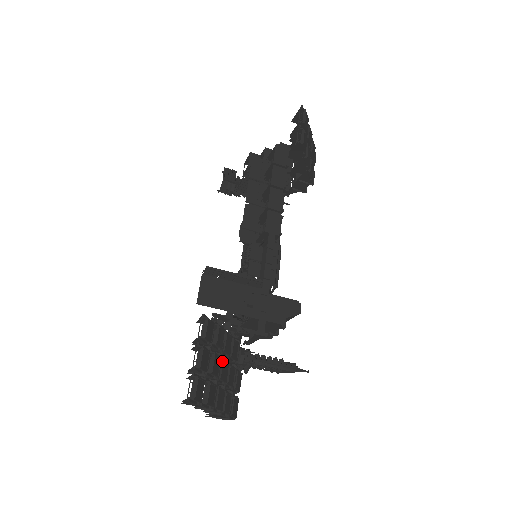
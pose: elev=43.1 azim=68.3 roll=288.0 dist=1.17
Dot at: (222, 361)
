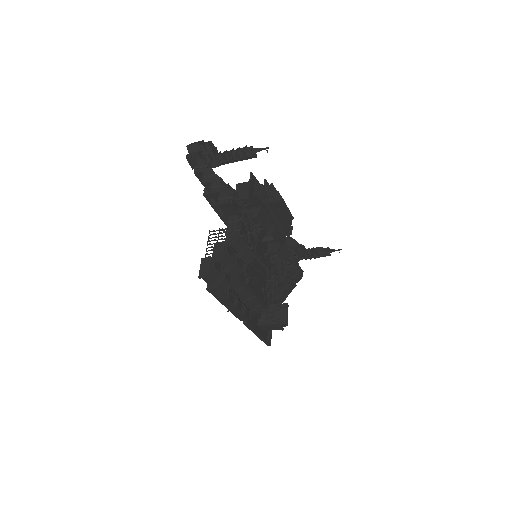
Dot at: occluded
